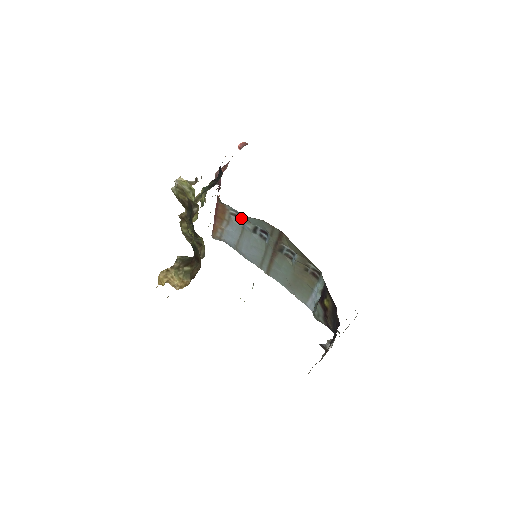
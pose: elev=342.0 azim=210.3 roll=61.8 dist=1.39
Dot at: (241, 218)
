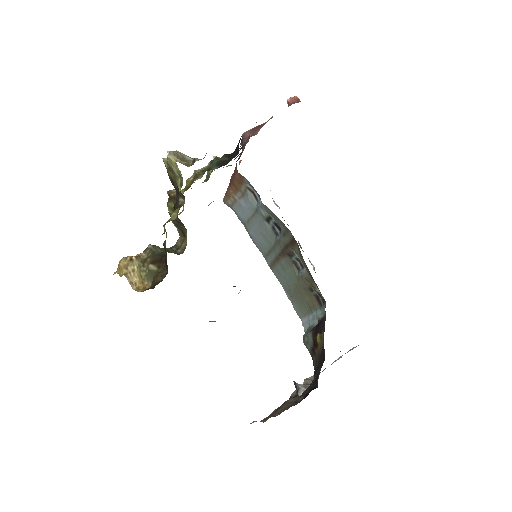
Dot at: (257, 198)
